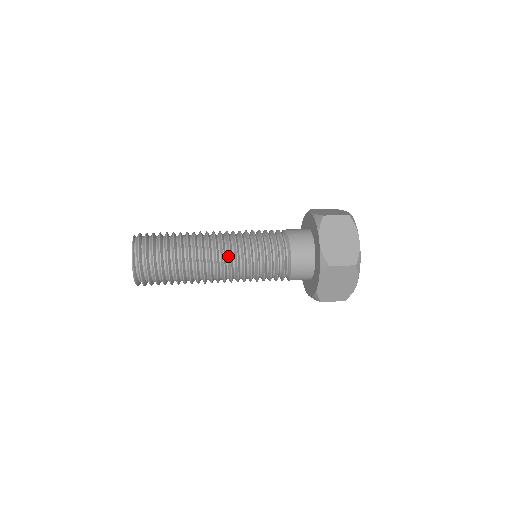
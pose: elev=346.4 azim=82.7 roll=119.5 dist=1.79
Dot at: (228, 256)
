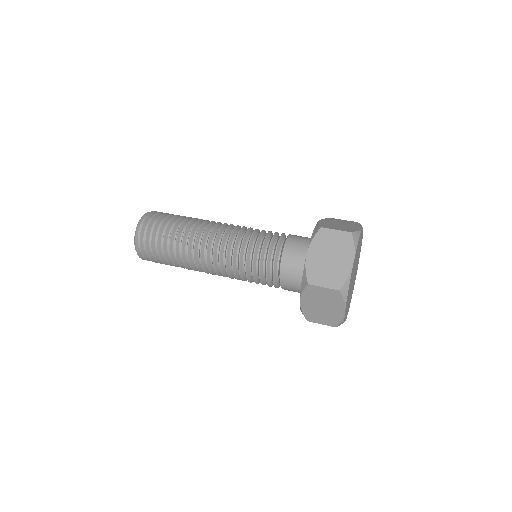
Dot at: (219, 250)
